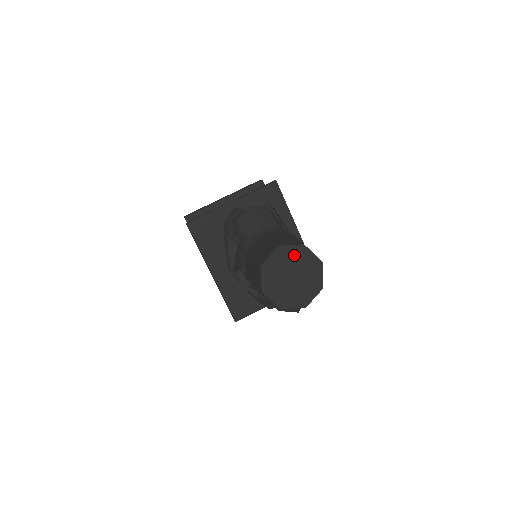
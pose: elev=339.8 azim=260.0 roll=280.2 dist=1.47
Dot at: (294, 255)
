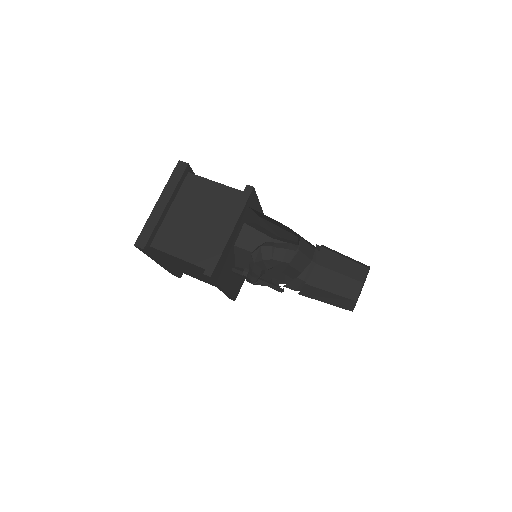
Dot at: occluded
